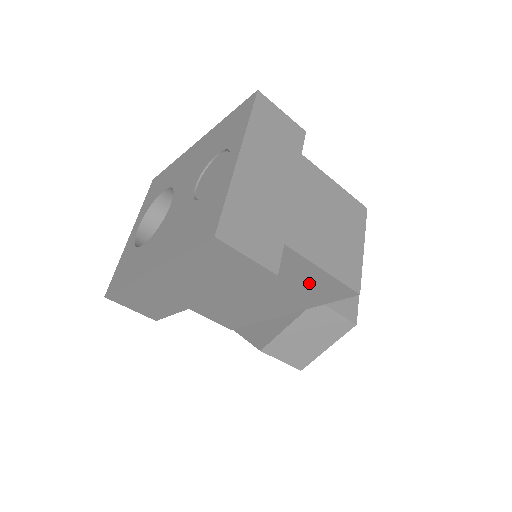
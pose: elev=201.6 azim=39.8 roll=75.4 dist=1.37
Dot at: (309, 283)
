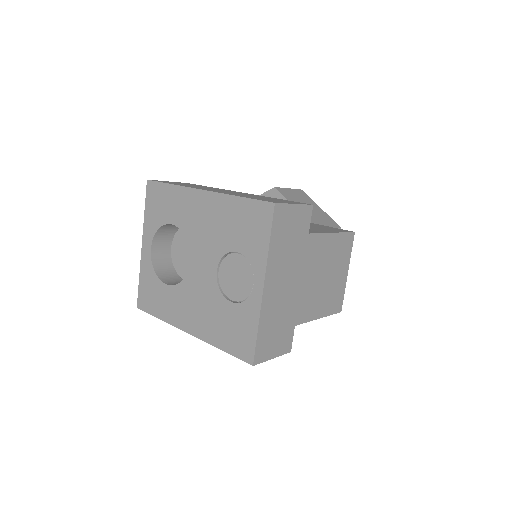
Dot at: occluded
